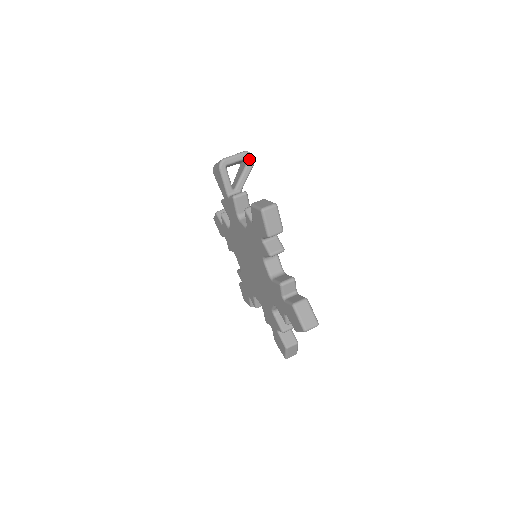
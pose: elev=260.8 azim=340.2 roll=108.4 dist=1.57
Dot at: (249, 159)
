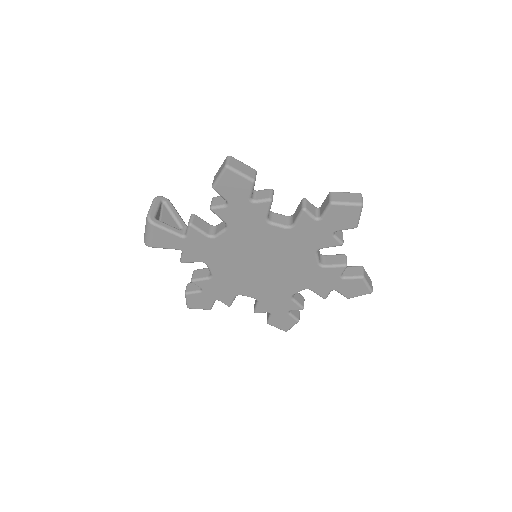
Dot at: (163, 201)
